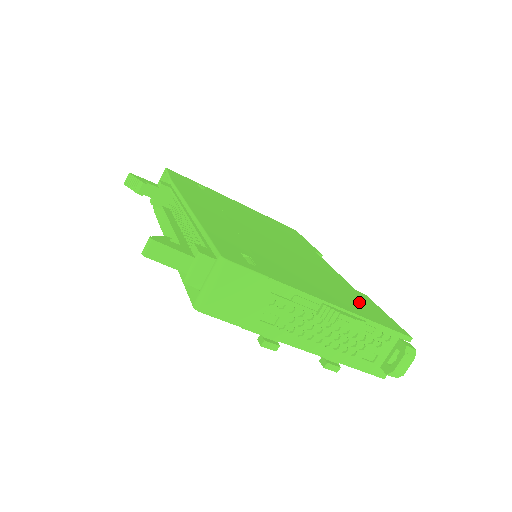
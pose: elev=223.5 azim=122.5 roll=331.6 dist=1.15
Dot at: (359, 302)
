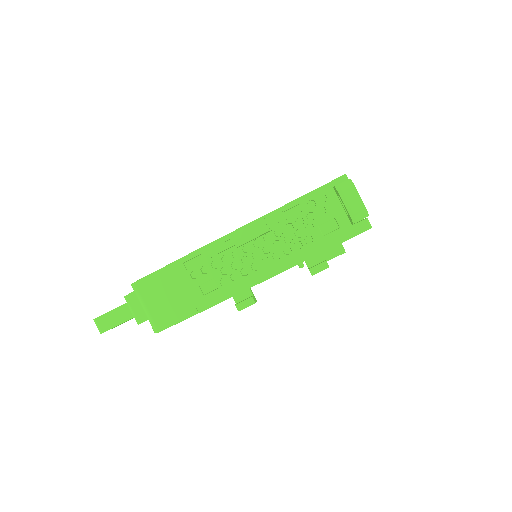
Dot at: occluded
